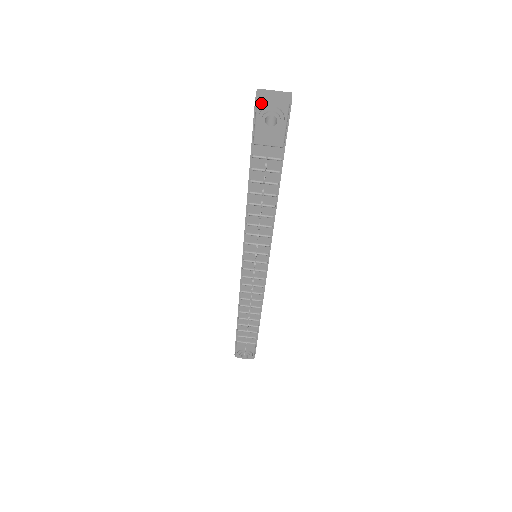
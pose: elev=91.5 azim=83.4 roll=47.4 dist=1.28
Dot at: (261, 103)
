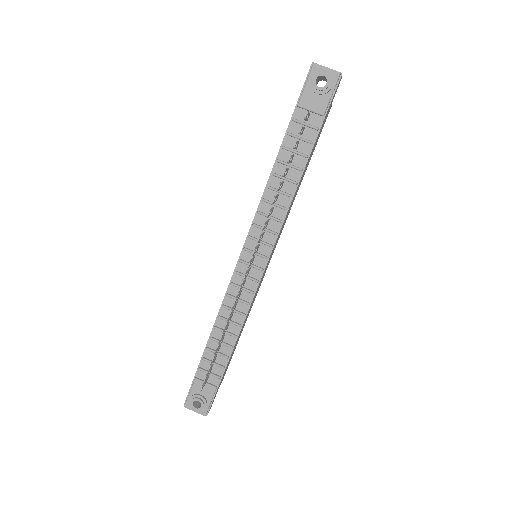
Dot at: (317, 65)
